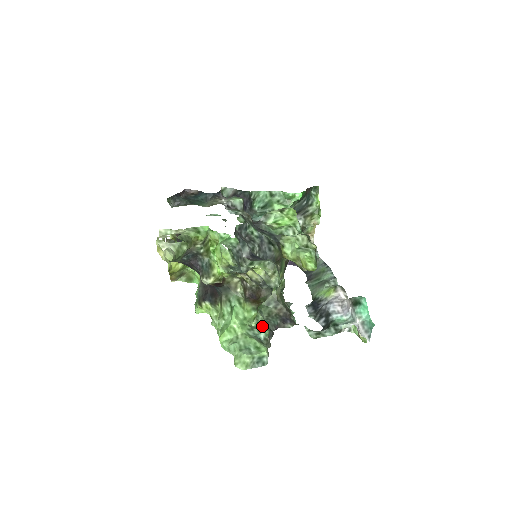
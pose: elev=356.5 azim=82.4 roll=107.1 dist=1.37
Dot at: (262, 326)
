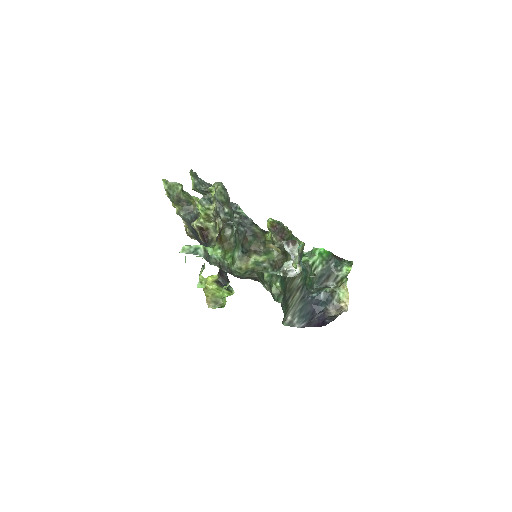
Dot at: occluded
